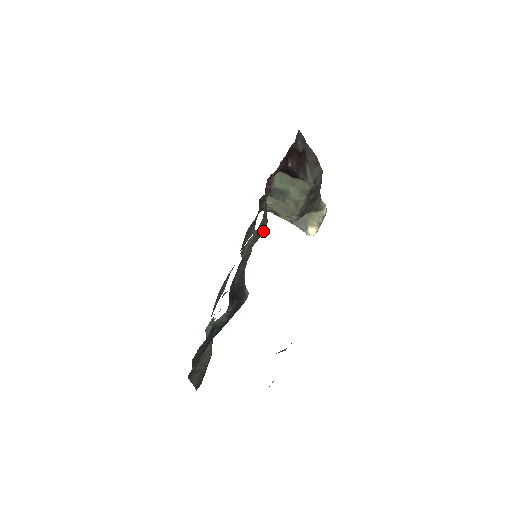
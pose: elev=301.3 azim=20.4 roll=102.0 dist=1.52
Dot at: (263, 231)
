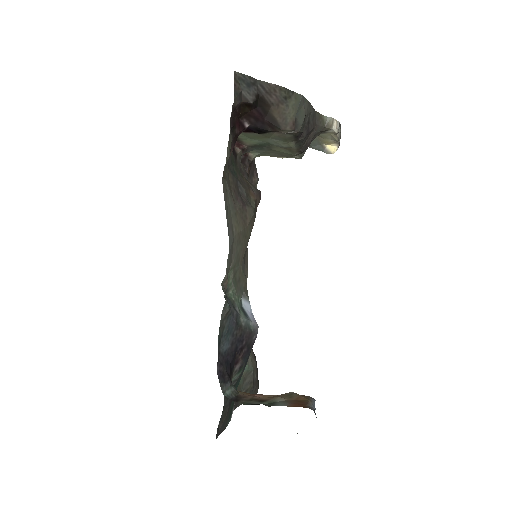
Dot at: (253, 219)
